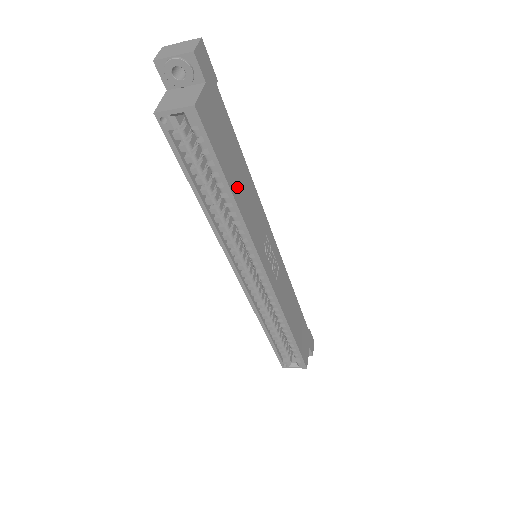
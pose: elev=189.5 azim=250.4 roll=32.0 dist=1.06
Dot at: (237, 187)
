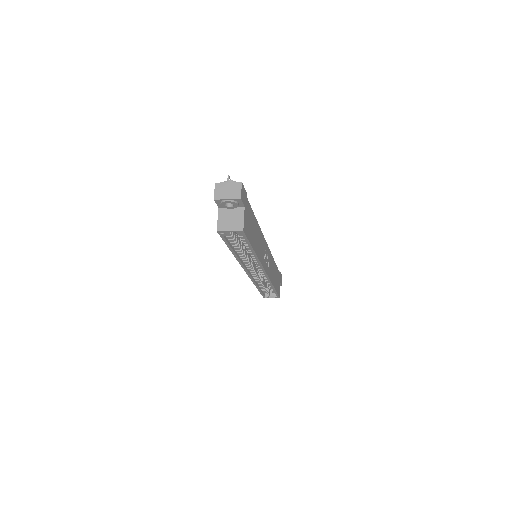
Dot at: (255, 244)
